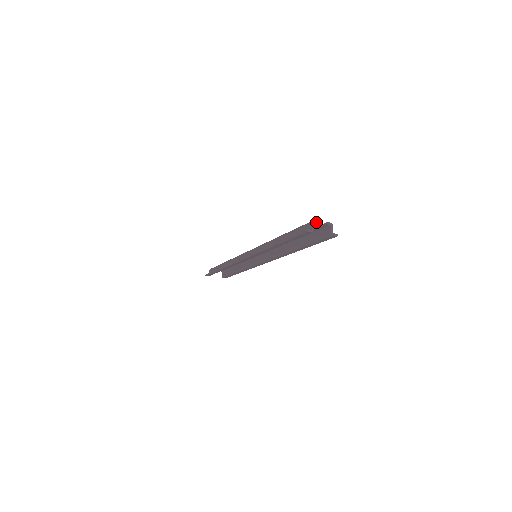
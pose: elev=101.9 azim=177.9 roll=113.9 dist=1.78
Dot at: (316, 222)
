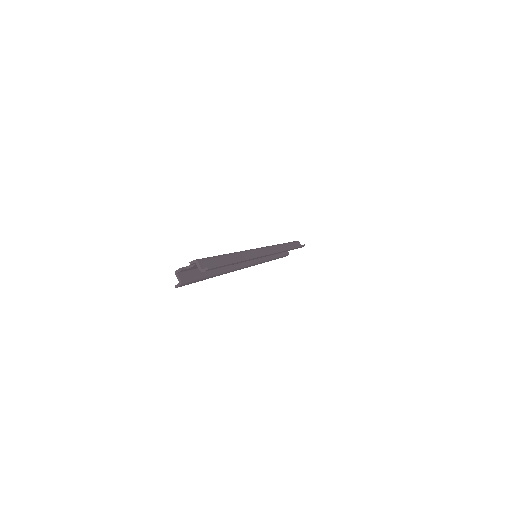
Dot at: (179, 271)
